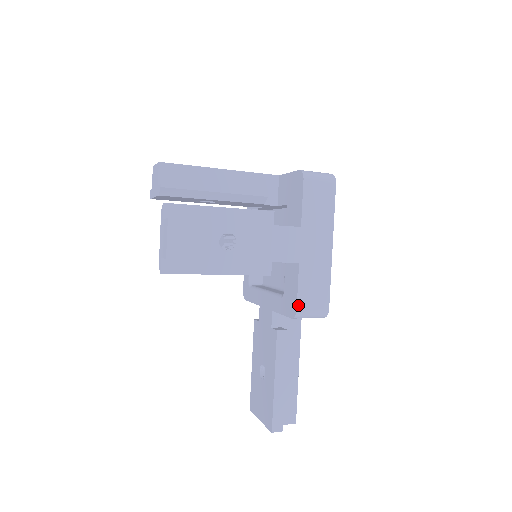
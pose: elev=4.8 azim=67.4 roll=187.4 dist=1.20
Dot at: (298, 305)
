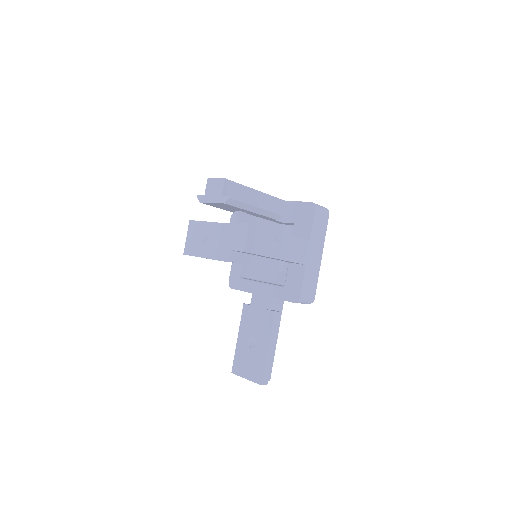
Dot at: (301, 294)
